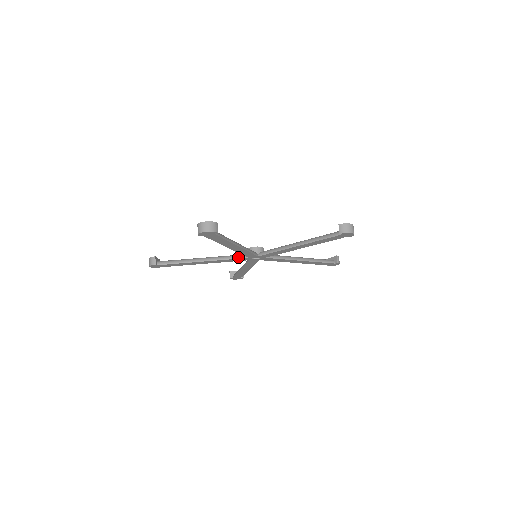
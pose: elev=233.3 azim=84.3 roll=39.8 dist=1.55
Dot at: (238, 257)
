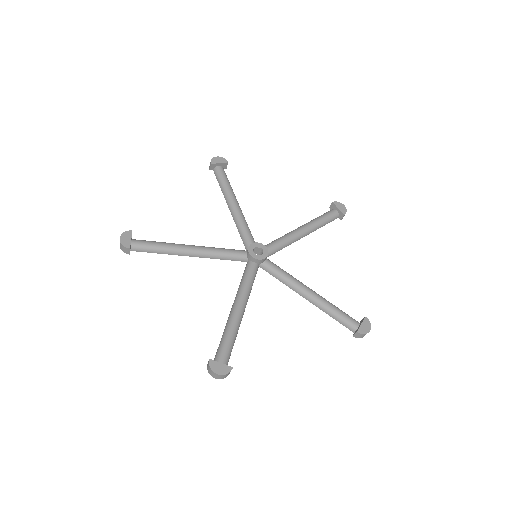
Dot at: (235, 260)
